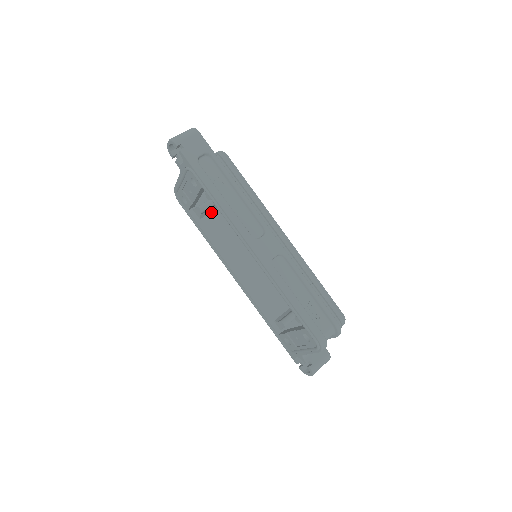
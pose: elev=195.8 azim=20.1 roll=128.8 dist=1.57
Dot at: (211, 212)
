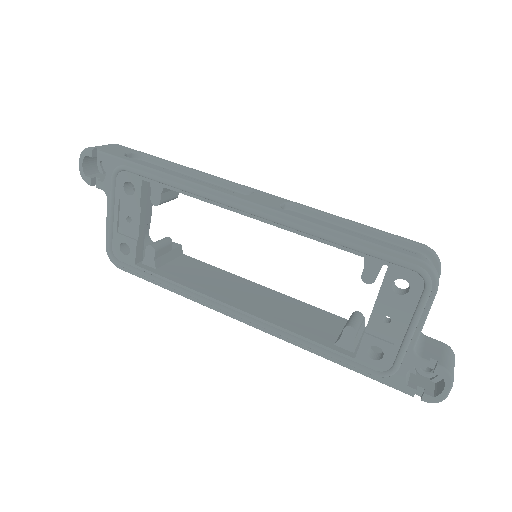
Dot at: (169, 262)
